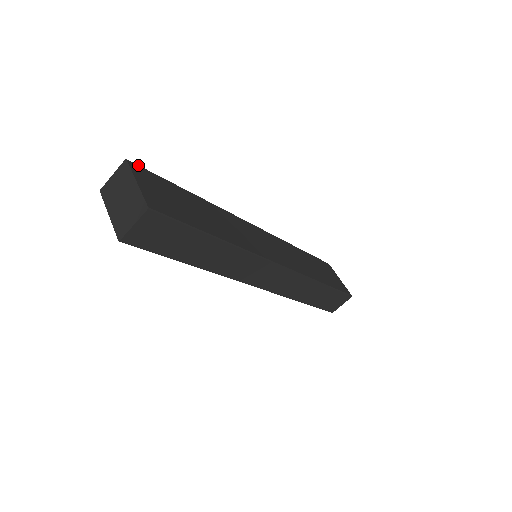
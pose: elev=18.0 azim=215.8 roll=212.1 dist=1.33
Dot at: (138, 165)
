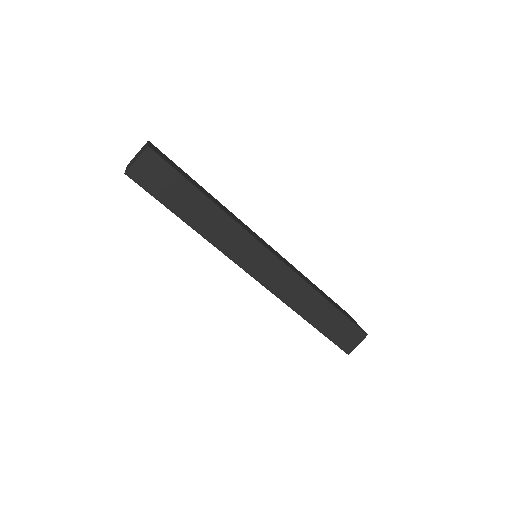
Dot at: (157, 148)
